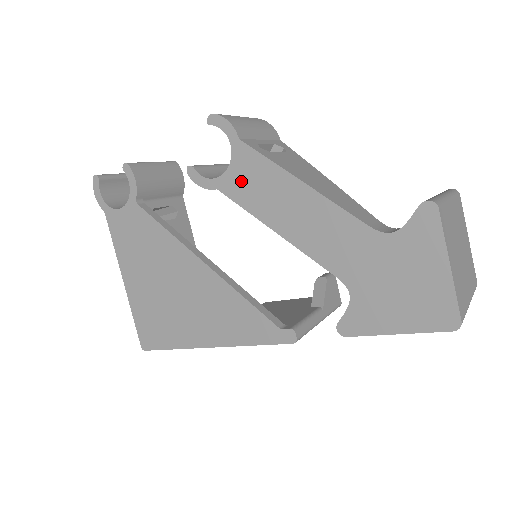
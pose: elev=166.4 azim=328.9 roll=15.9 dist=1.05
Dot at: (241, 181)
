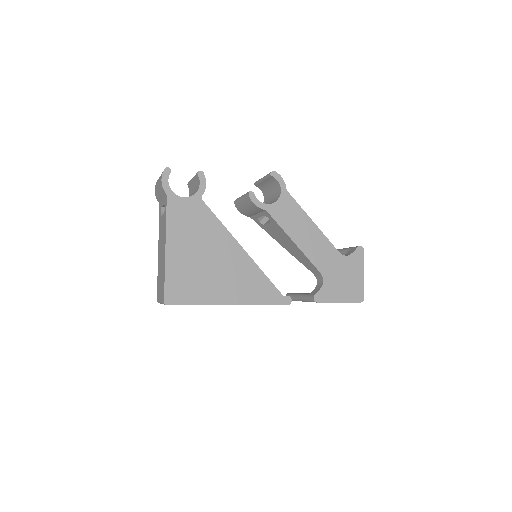
Dot at: (282, 211)
